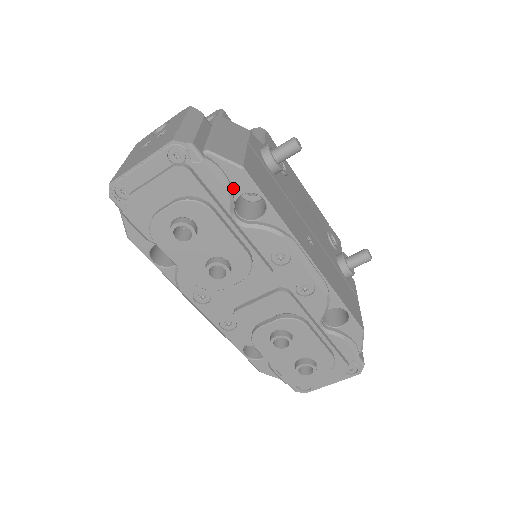
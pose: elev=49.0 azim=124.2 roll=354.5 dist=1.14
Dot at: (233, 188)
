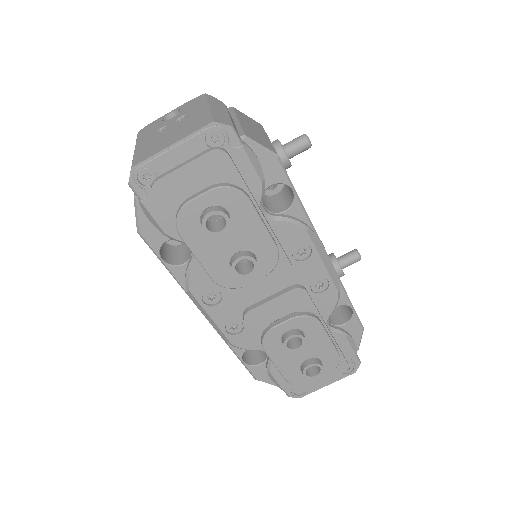
Dot at: (264, 178)
